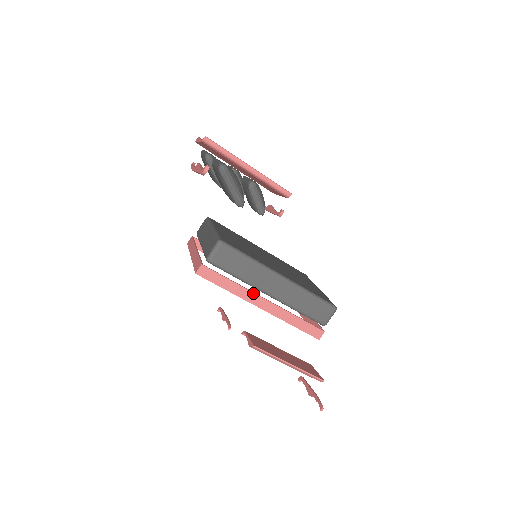
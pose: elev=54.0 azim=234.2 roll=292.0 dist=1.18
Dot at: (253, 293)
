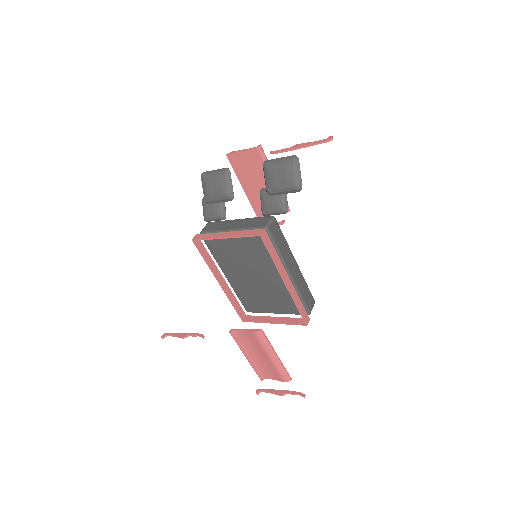
Dot at: (284, 268)
